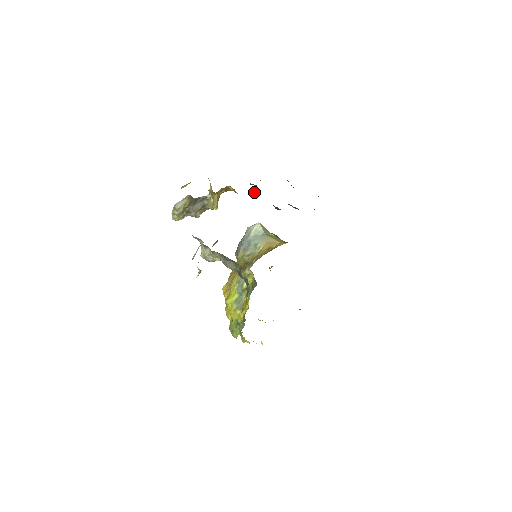
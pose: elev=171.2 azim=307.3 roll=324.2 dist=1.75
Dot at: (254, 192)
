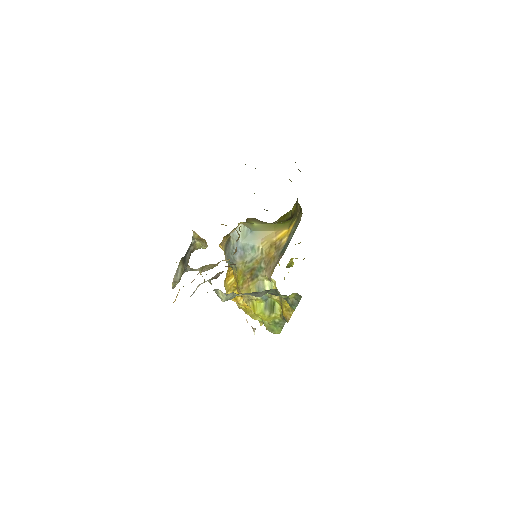
Dot at: occluded
